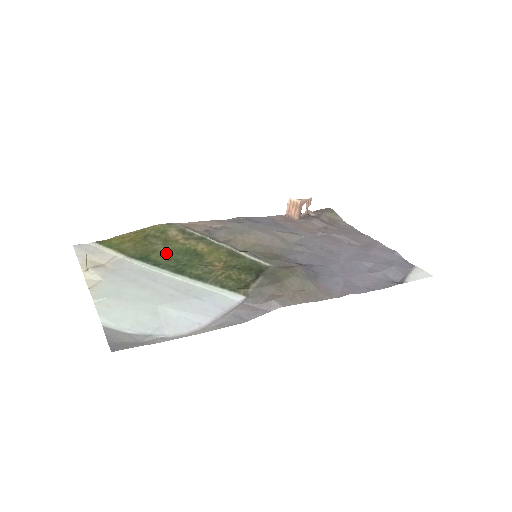
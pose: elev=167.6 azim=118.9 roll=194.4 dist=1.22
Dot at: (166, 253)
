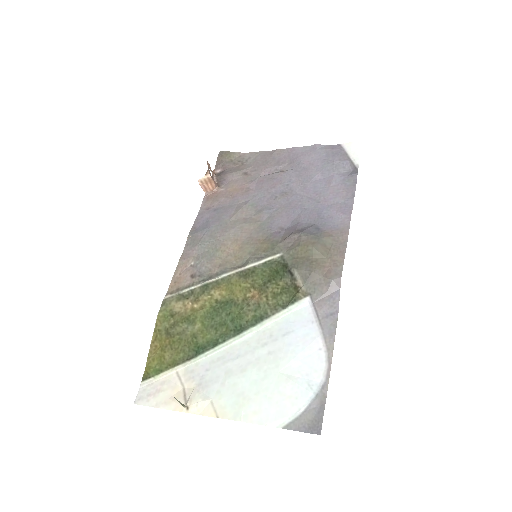
Dot at: (205, 328)
